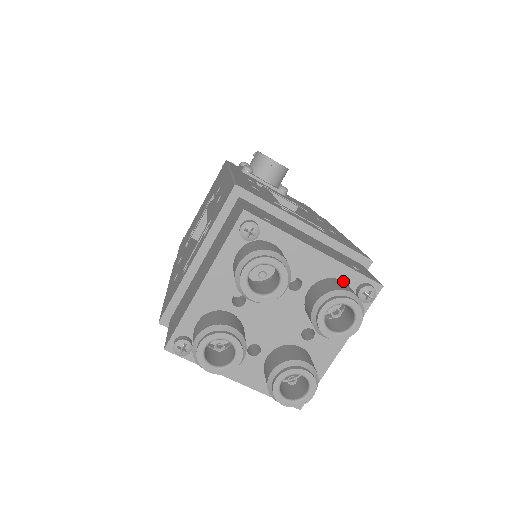
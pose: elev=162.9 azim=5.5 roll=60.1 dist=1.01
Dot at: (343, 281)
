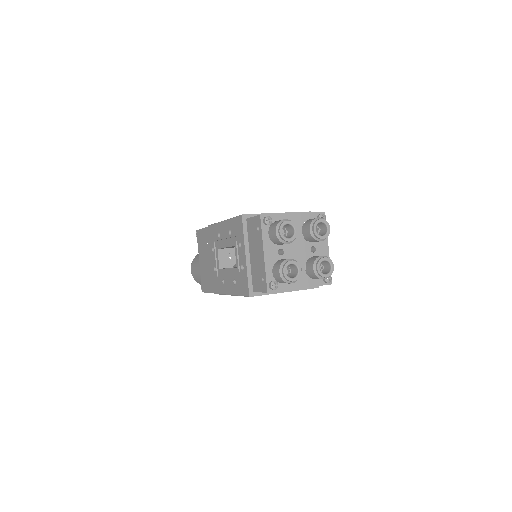
Dot at: occluded
